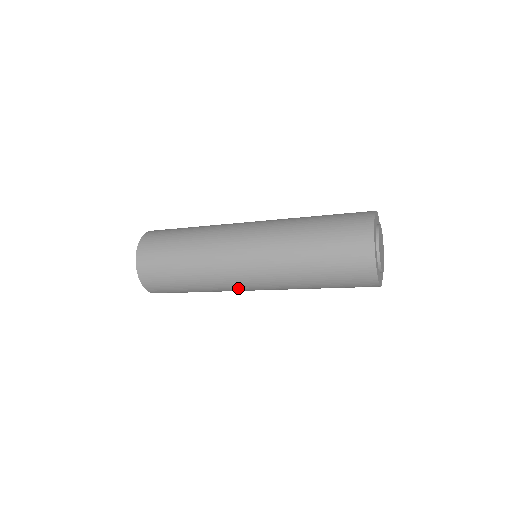
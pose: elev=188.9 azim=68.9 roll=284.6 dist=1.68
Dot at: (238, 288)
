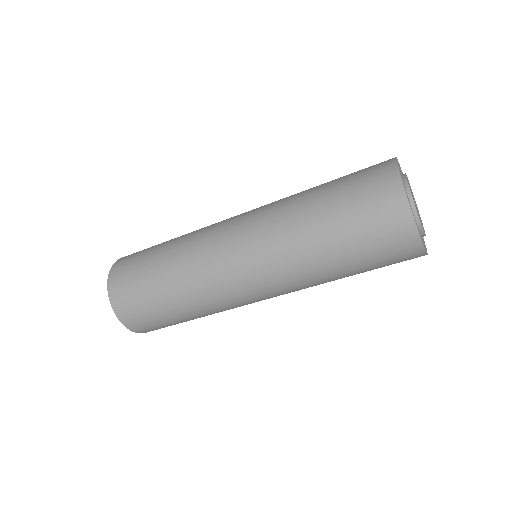
Dot at: (251, 303)
